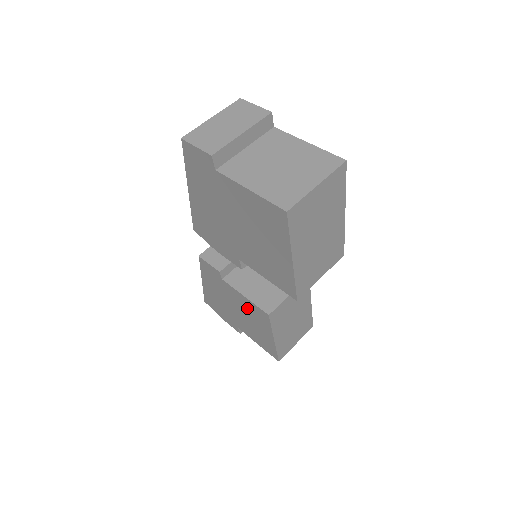
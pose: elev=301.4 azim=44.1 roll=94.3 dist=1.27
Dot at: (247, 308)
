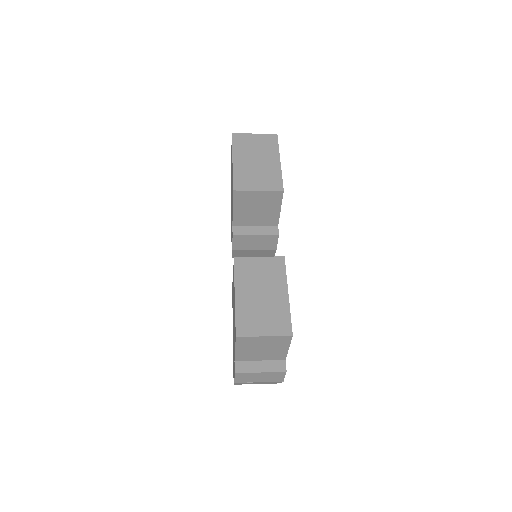
Dot at: occluded
